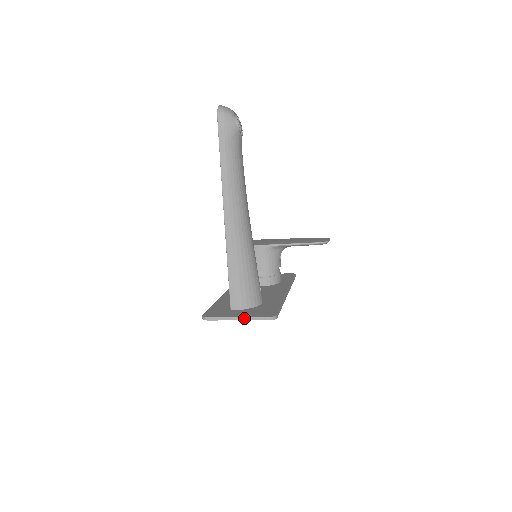
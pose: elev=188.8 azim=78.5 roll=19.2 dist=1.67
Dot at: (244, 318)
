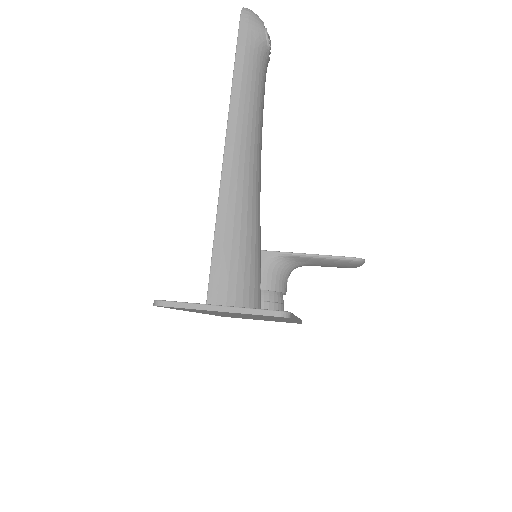
Dot at: (230, 308)
